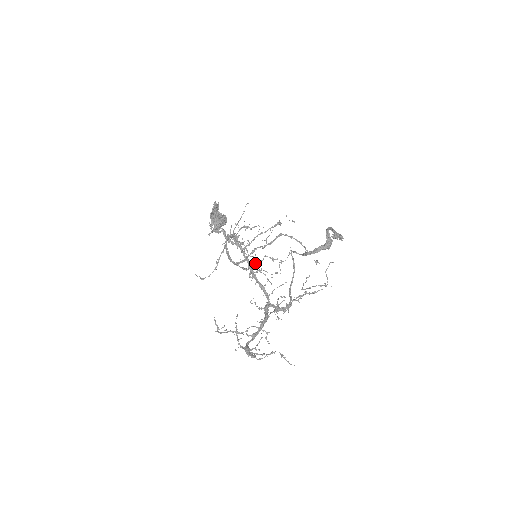
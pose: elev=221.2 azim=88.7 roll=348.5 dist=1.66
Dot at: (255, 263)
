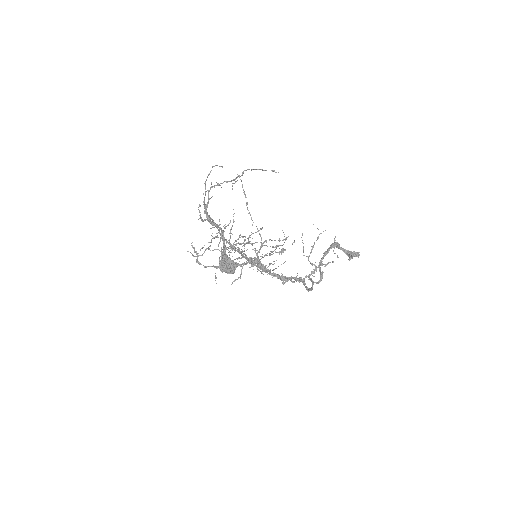
Dot at: occluded
